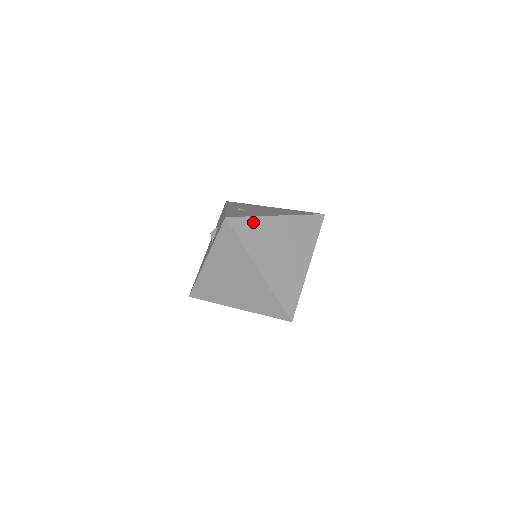
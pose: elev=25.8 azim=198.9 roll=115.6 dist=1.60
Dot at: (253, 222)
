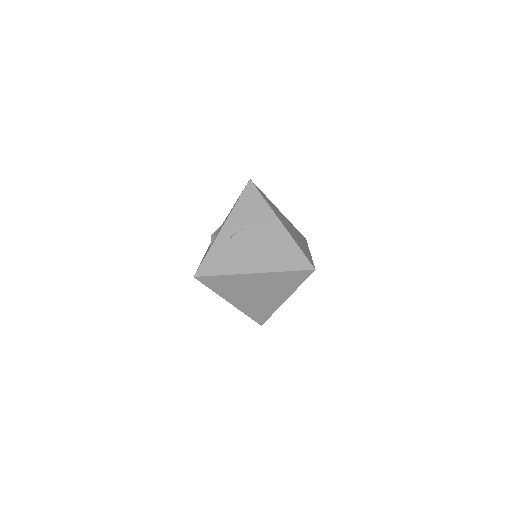
Dot at: (223, 278)
